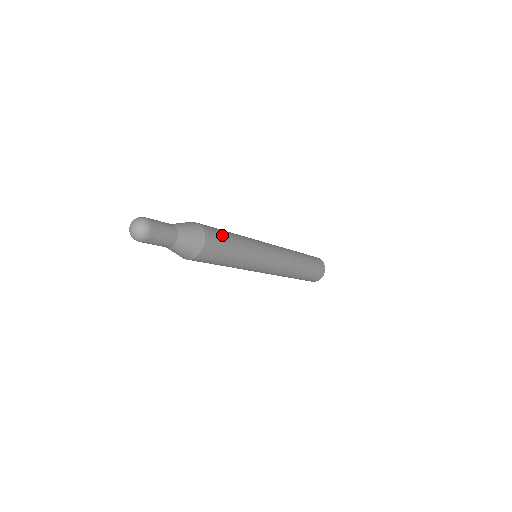
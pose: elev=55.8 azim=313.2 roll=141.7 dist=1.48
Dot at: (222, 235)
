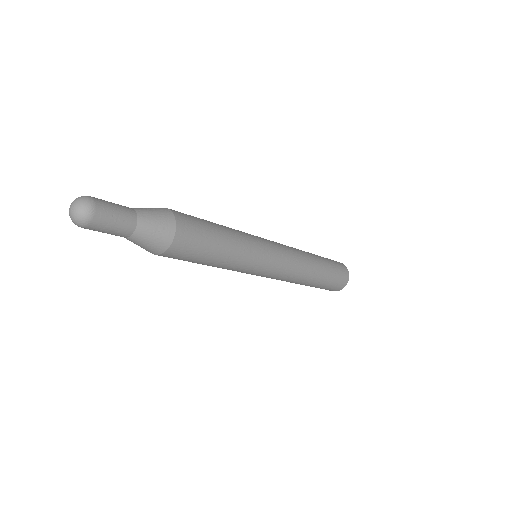
Dot at: (204, 237)
